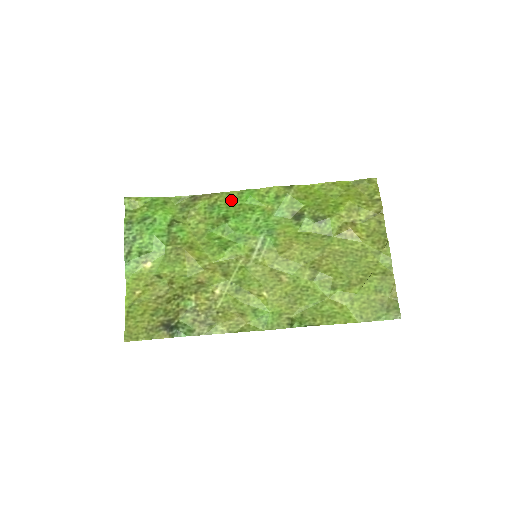
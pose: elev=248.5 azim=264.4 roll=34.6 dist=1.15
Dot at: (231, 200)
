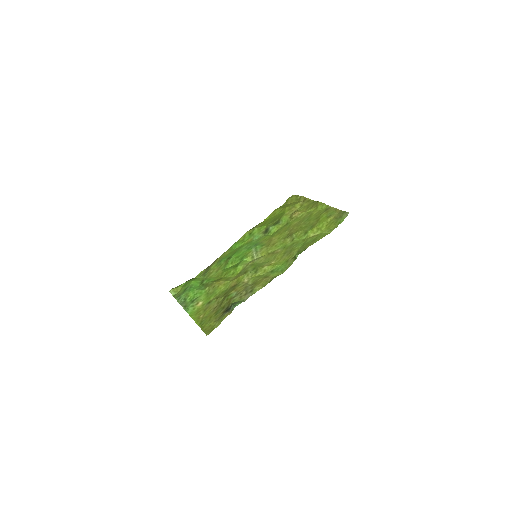
Dot at: (228, 253)
